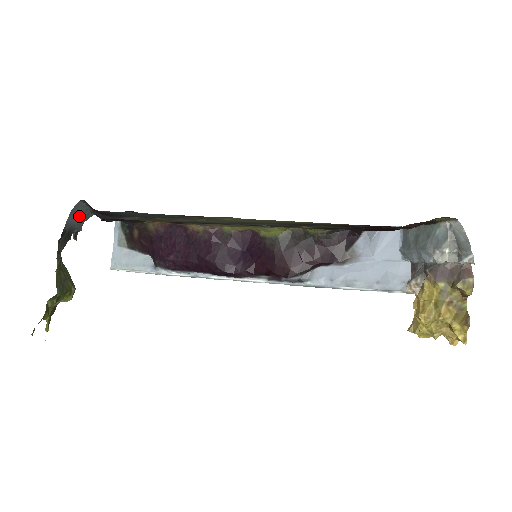
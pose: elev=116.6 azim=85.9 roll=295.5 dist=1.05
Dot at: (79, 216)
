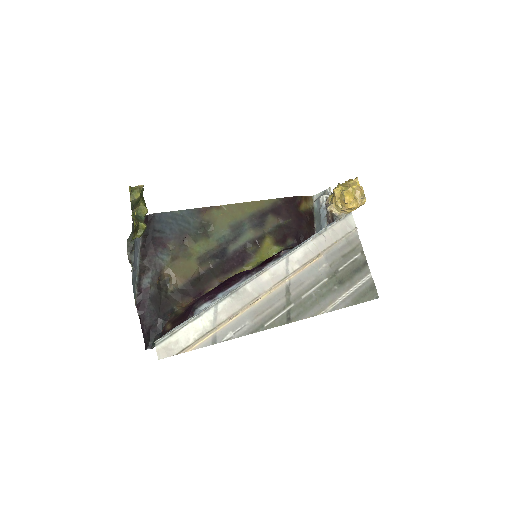
Dot at: (135, 249)
